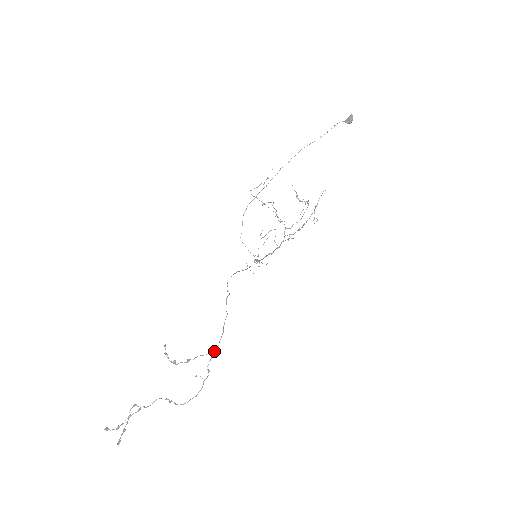
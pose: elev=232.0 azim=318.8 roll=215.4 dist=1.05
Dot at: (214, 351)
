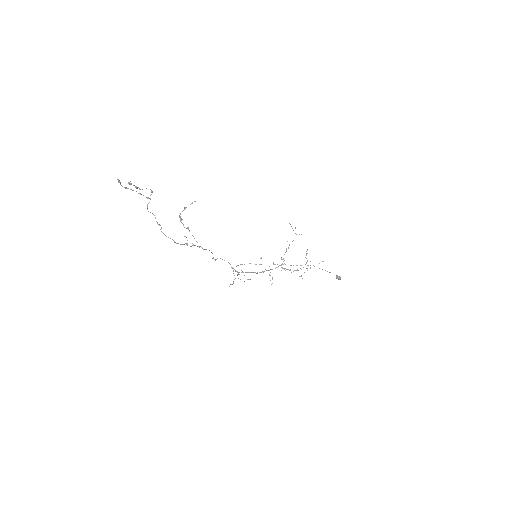
Dot at: (201, 247)
